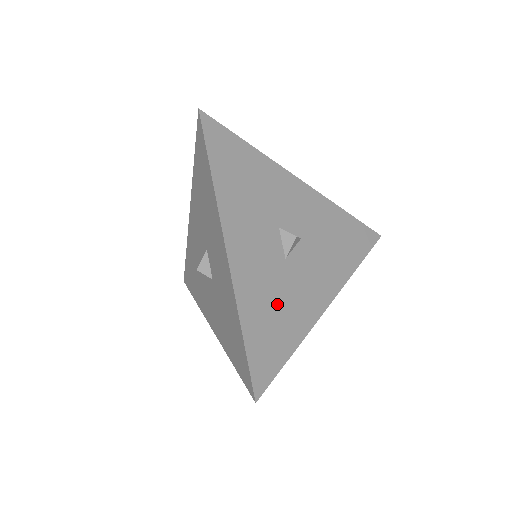
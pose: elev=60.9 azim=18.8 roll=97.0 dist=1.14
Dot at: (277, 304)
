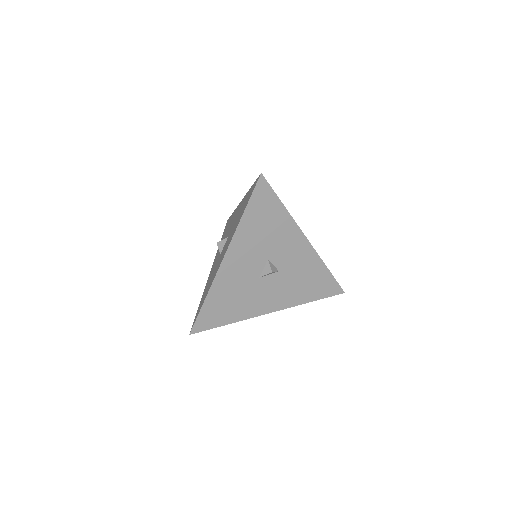
Dot at: (236, 298)
